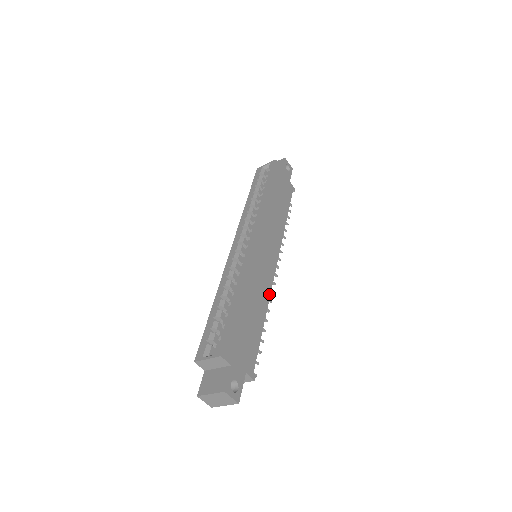
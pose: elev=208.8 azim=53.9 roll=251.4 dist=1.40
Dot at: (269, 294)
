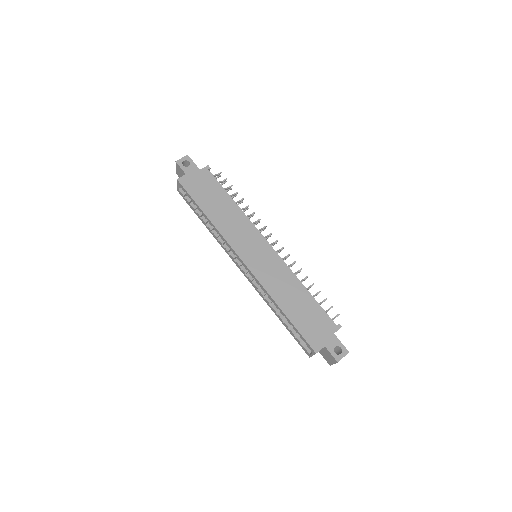
Dot at: (290, 271)
